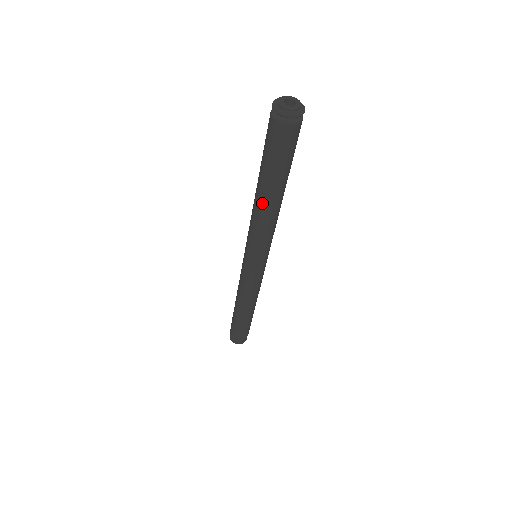
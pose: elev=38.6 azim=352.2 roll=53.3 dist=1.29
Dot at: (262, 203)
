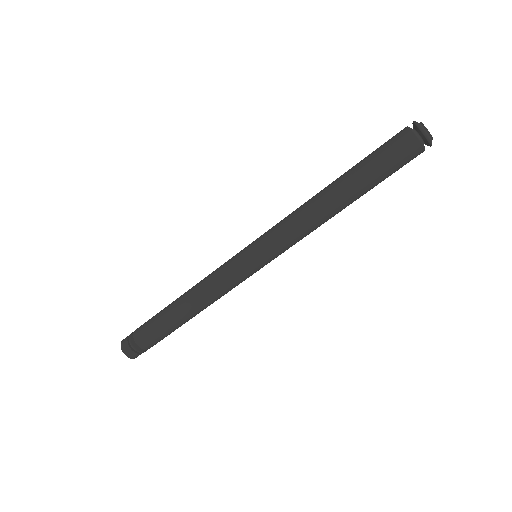
Dot at: (325, 192)
